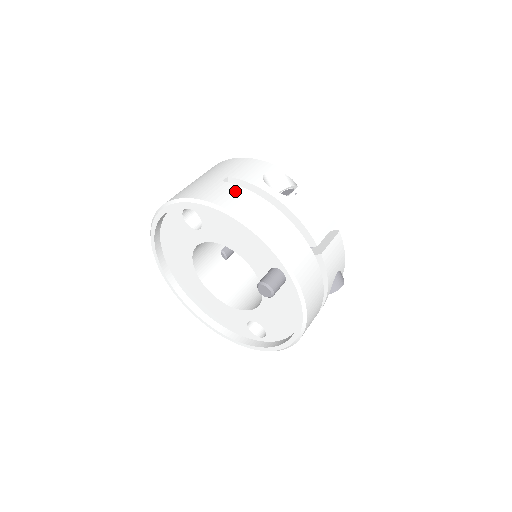
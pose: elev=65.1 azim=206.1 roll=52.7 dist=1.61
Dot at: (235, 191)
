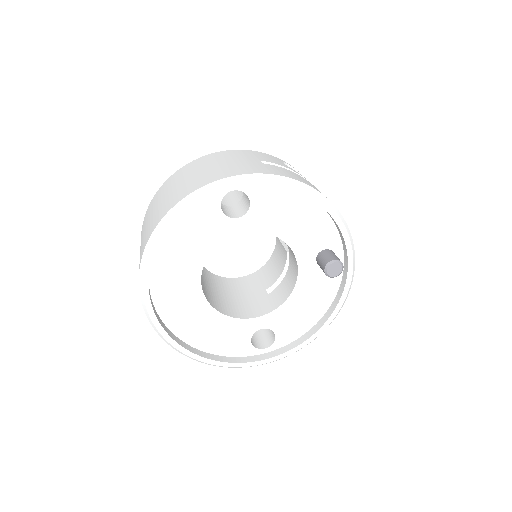
Dot at: (288, 171)
